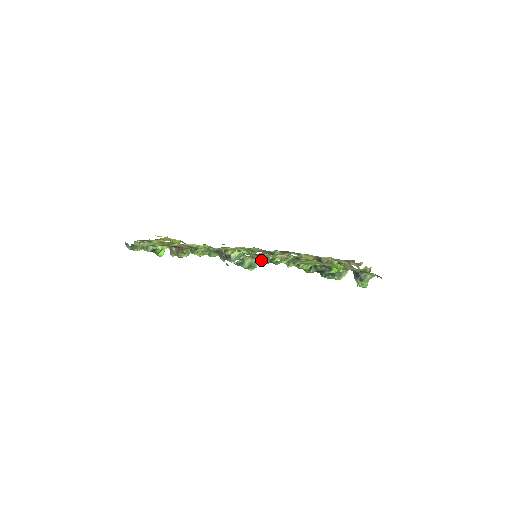
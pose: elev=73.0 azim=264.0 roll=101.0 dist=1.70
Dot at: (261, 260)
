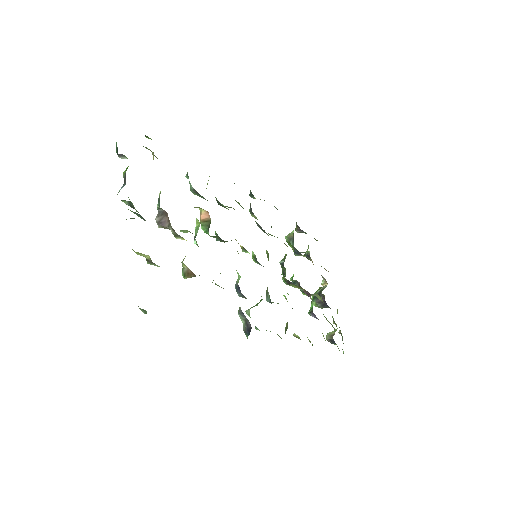
Dot at: (281, 338)
